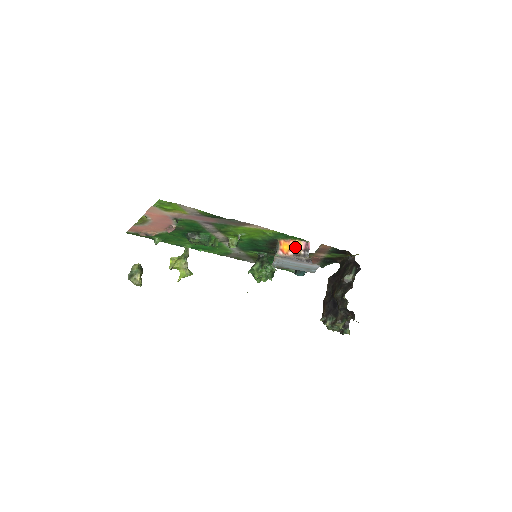
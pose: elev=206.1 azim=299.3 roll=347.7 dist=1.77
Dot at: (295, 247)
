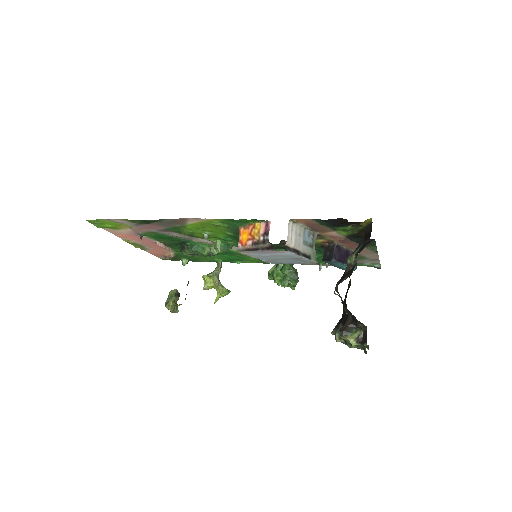
Dot at: (254, 233)
